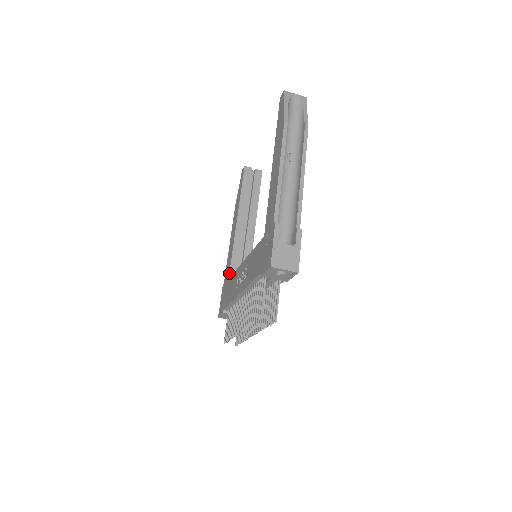
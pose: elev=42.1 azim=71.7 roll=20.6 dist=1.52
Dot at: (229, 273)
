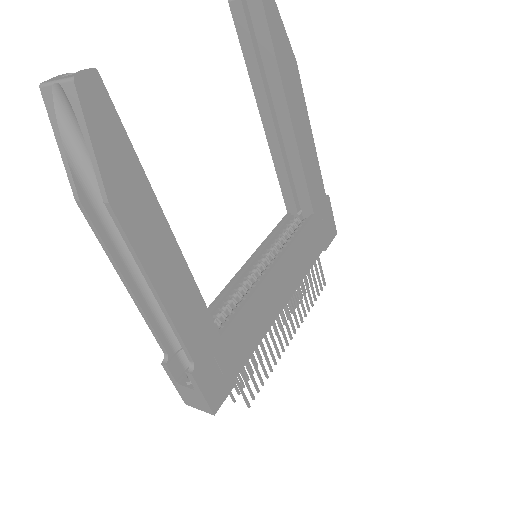
Dot at: (285, 205)
